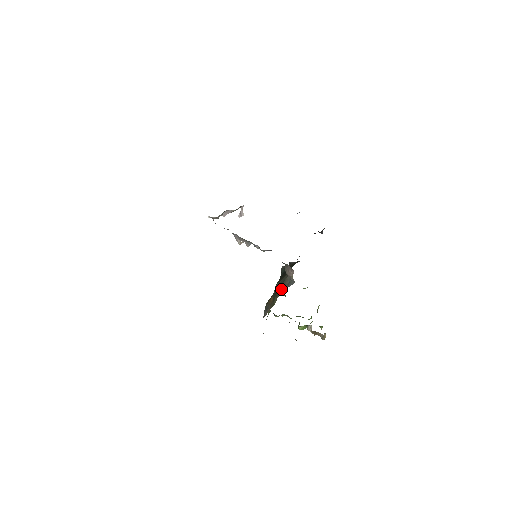
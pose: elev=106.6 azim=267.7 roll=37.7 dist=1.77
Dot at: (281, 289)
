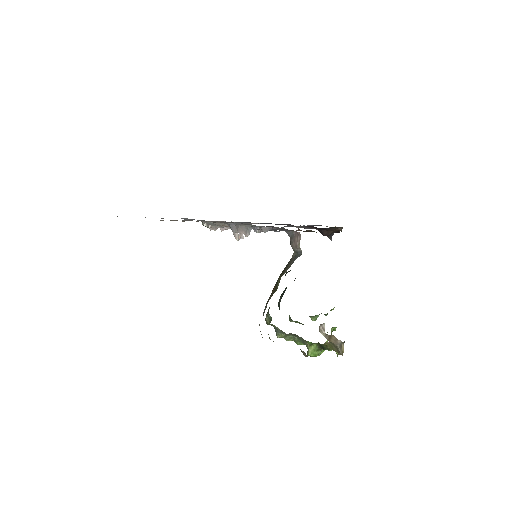
Dot at: (286, 268)
